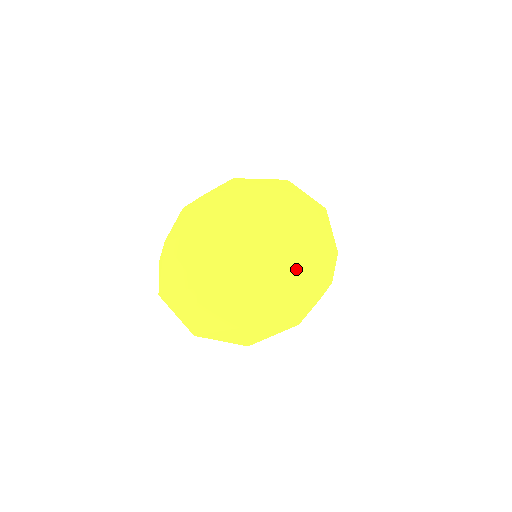
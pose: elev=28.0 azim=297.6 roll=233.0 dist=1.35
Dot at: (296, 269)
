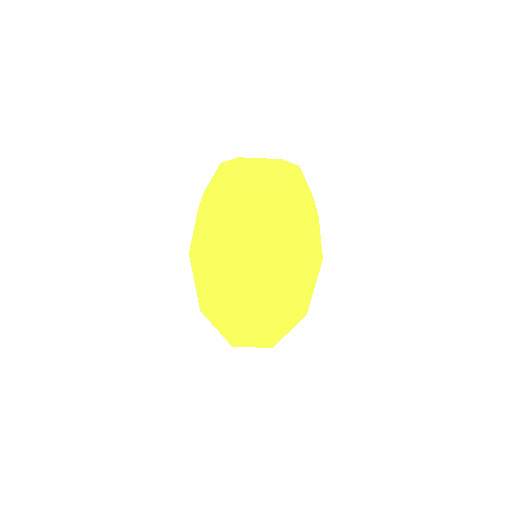
Dot at: (315, 207)
